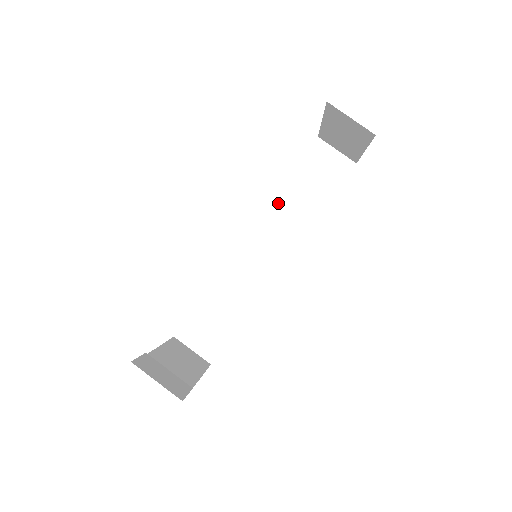
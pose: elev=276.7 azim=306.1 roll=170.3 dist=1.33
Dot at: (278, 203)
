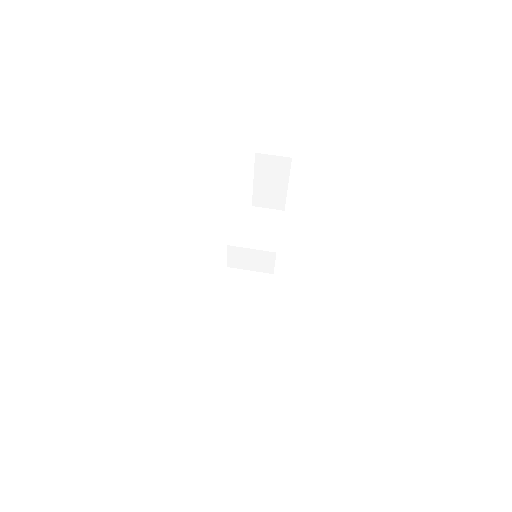
Dot at: occluded
